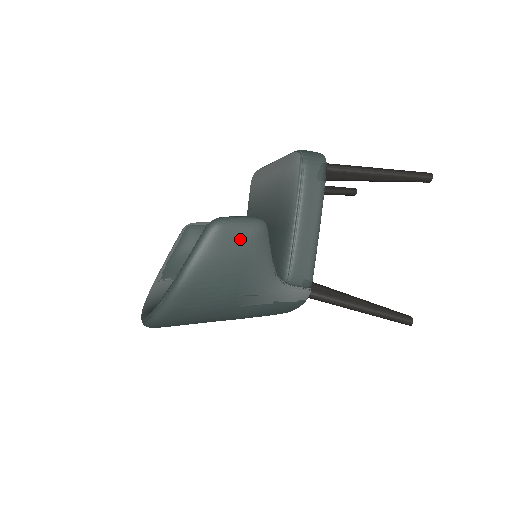
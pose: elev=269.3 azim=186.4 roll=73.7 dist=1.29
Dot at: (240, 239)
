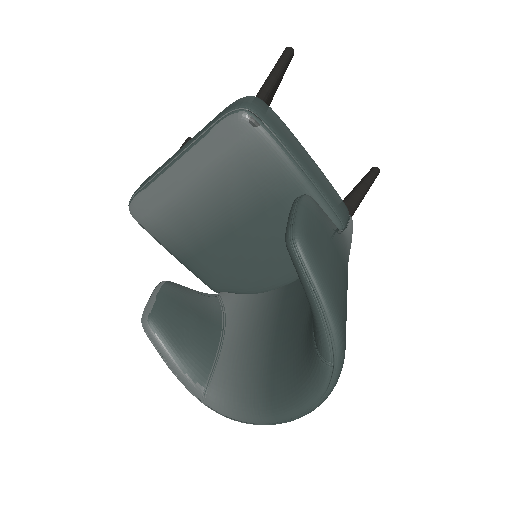
Dot at: (319, 229)
